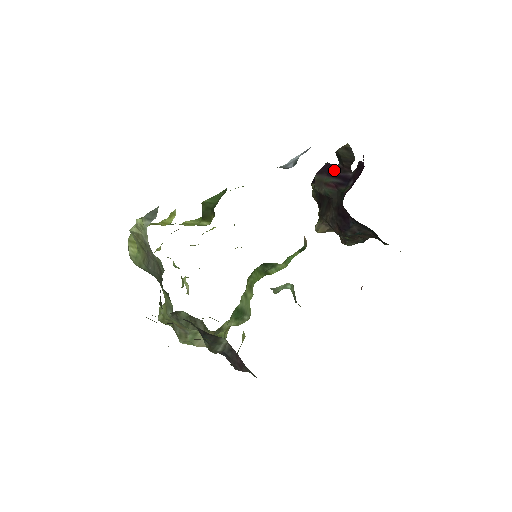
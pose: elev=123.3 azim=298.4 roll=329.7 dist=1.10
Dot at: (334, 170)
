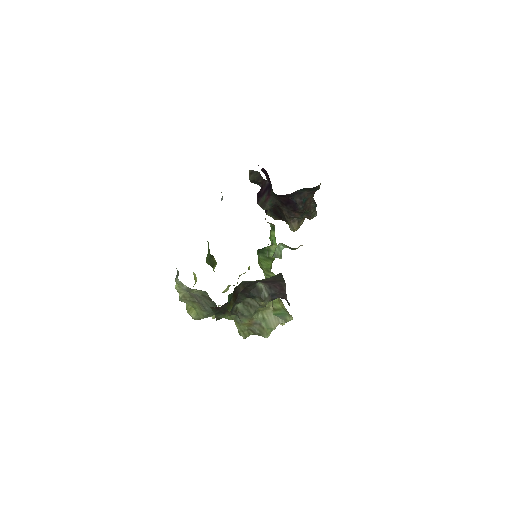
Dot at: (261, 191)
